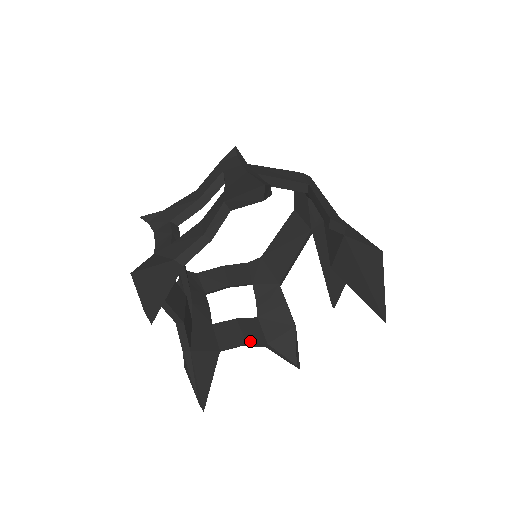
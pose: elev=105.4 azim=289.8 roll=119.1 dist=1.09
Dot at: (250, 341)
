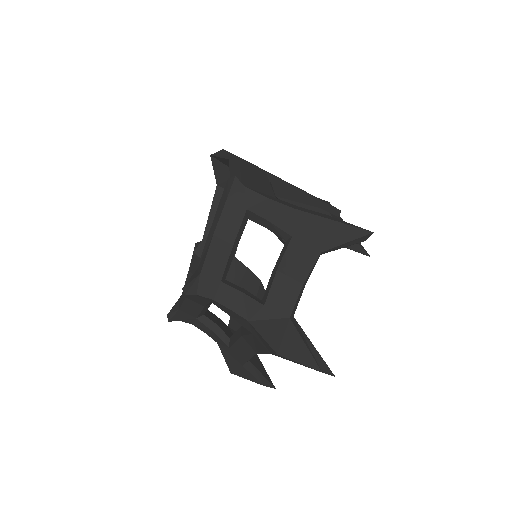
Dot at: occluded
